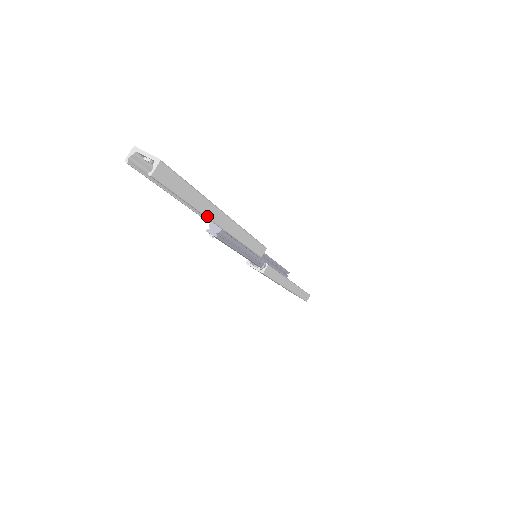
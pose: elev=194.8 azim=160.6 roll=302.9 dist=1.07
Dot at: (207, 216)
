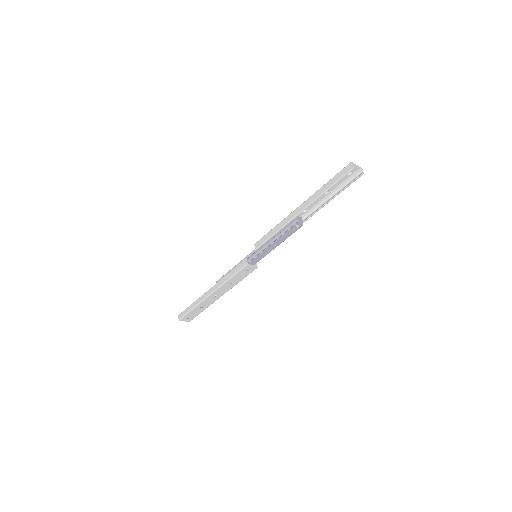
Dot at: (323, 206)
